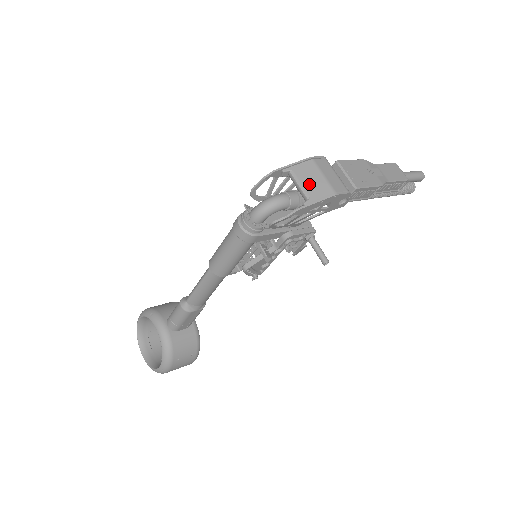
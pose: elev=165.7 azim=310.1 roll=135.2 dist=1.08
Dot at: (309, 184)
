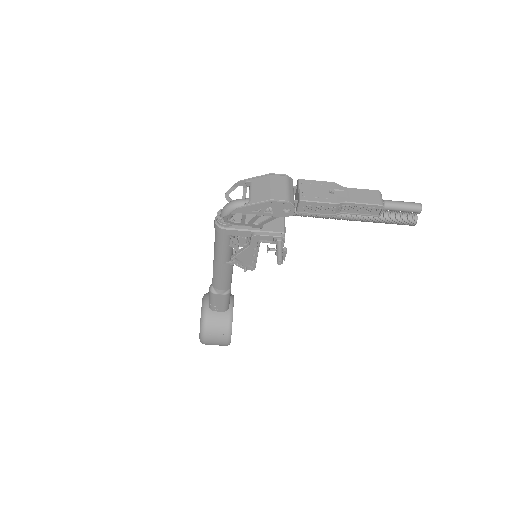
Dot at: (256, 192)
